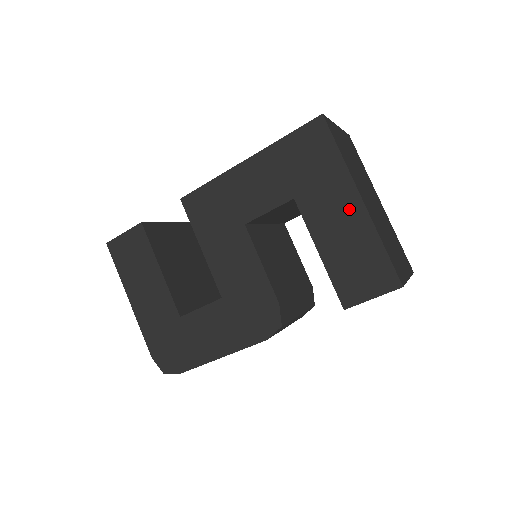
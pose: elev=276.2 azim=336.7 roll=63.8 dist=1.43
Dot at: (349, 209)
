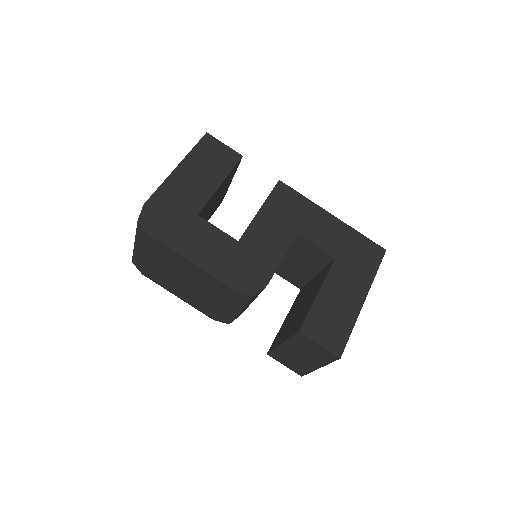
Dot at: (355, 296)
